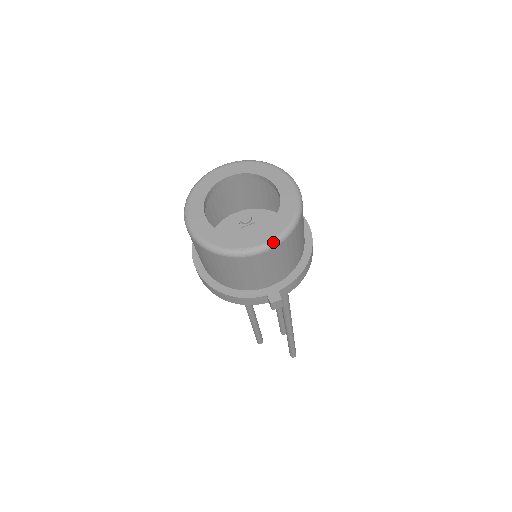
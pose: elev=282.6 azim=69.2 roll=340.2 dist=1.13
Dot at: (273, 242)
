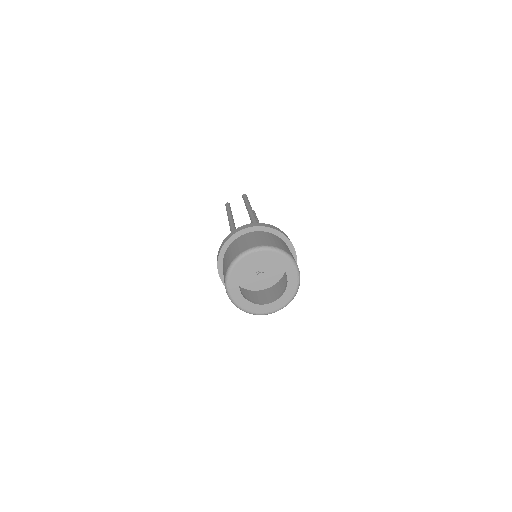
Dot at: occluded
